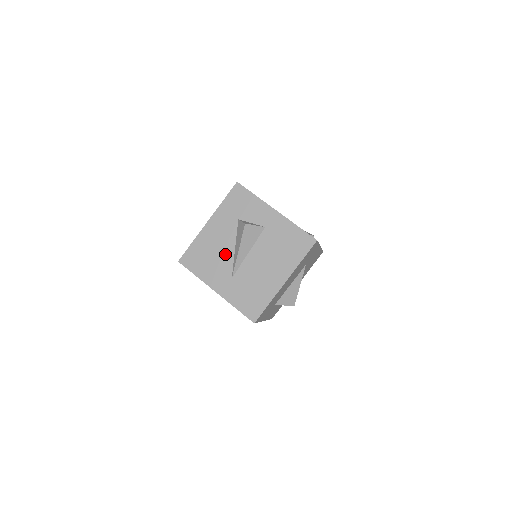
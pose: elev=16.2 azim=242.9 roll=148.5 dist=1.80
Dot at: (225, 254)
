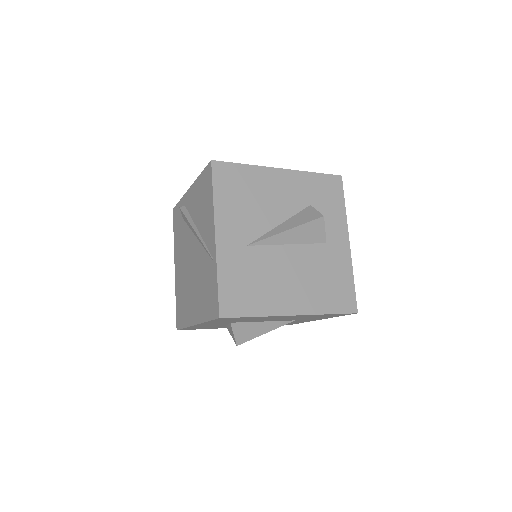
Dot at: (266, 216)
